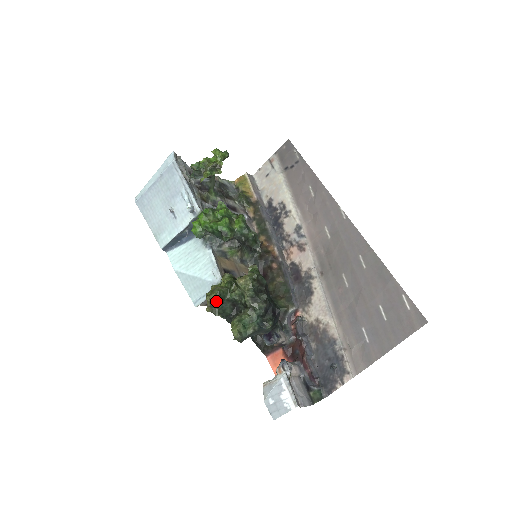
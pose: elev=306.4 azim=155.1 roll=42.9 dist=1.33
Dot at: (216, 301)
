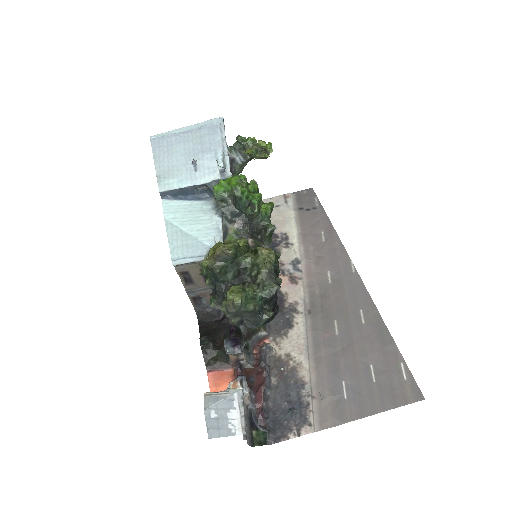
Dot at: (232, 251)
